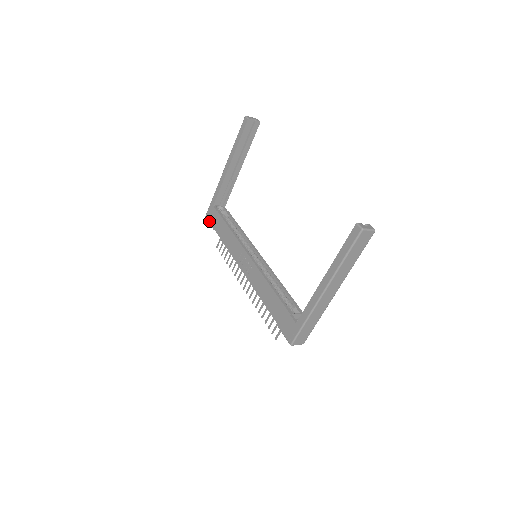
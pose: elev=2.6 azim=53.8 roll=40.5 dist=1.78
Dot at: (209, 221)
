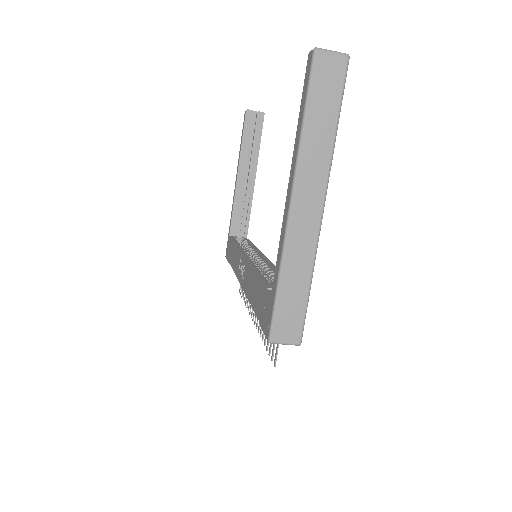
Dot at: (226, 257)
